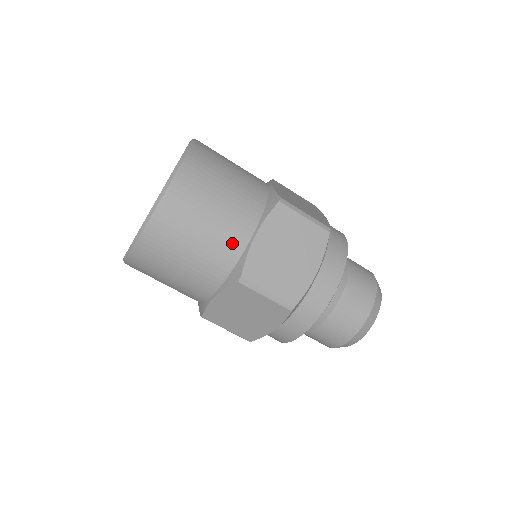
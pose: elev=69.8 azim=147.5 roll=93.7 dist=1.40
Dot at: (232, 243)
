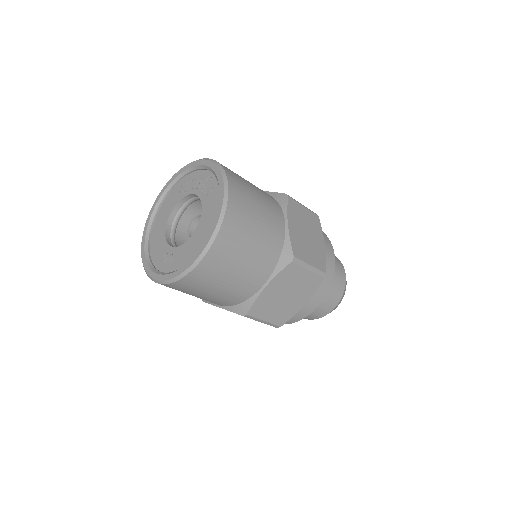
Dot at: (277, 232)
